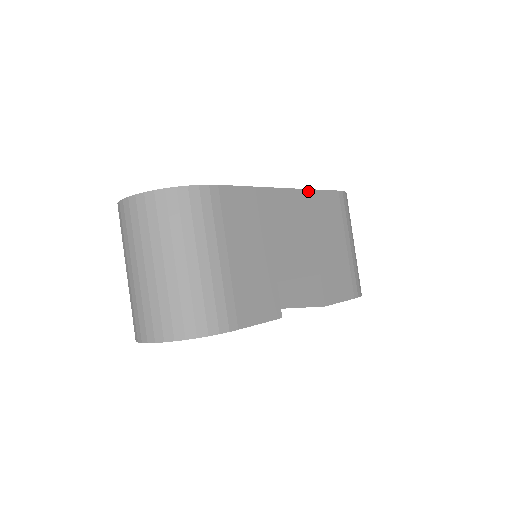
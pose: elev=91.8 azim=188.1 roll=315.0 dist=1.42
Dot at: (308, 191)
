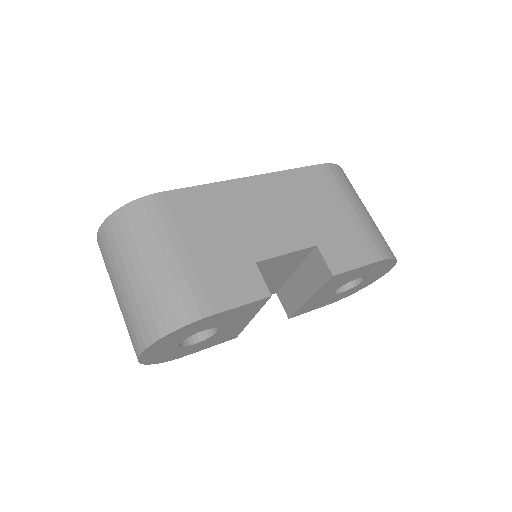
Dot at: (278, 173)
